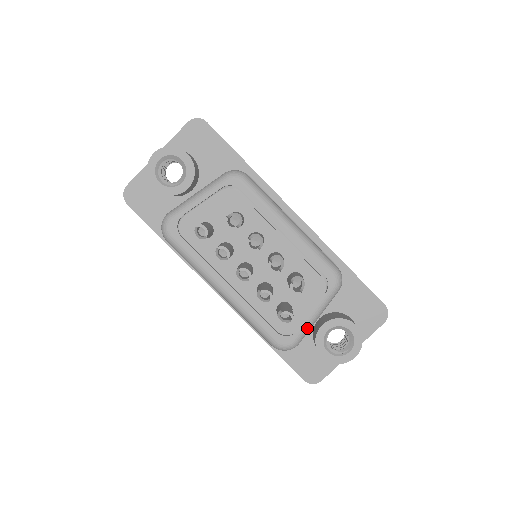
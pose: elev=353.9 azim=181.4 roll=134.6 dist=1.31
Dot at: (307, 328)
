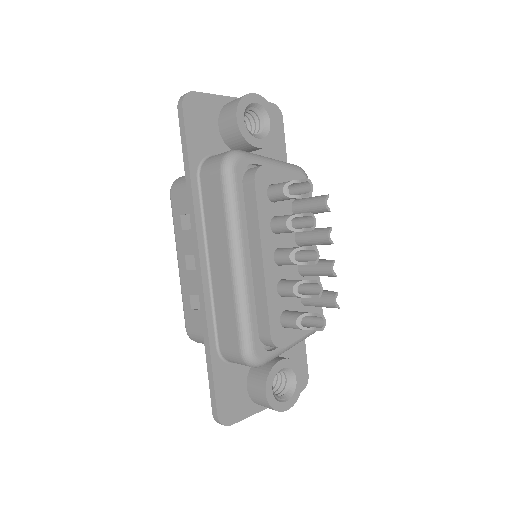
Dot at: (280, 352)
